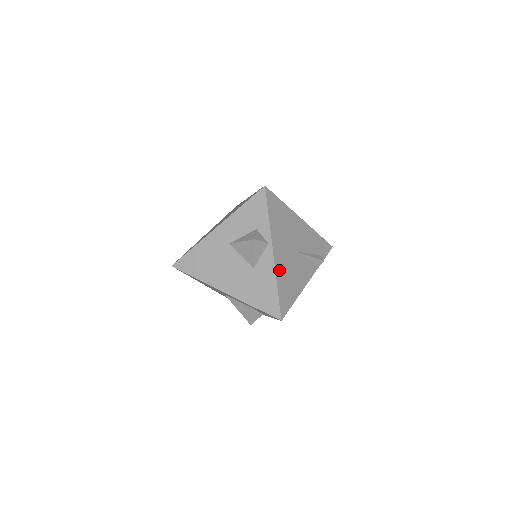
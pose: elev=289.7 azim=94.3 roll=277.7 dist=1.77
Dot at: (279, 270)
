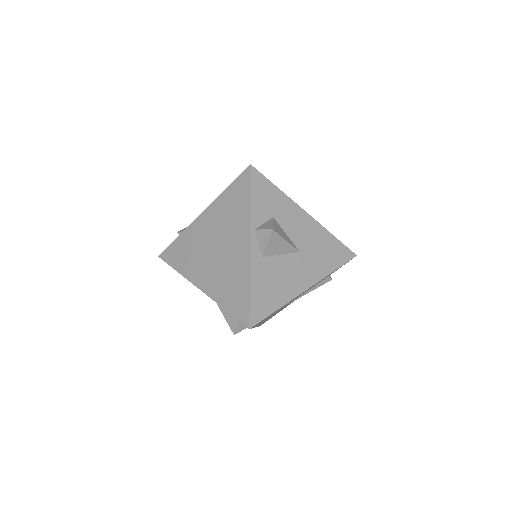
Dot at: occluded
